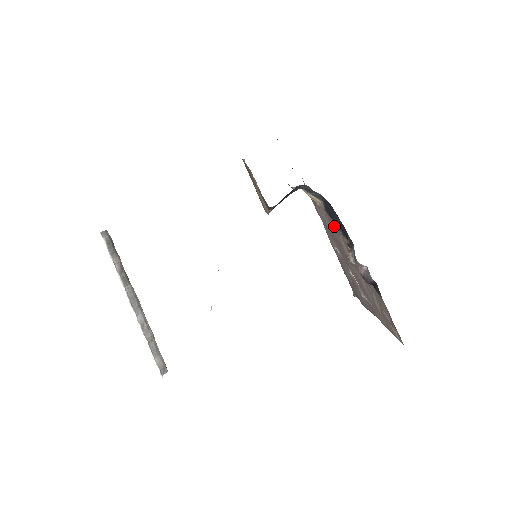
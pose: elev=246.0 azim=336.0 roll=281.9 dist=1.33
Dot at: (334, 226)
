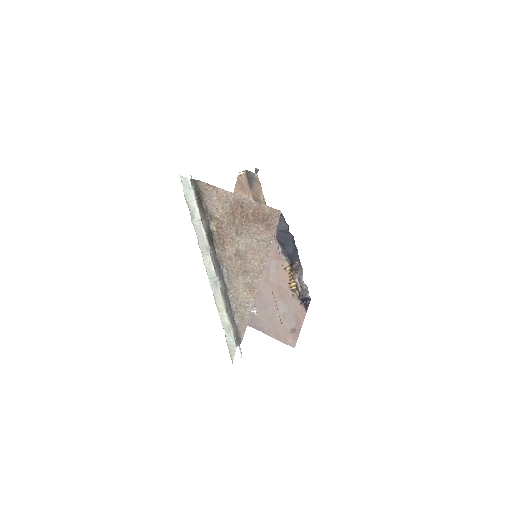
Dot at: (281, 251)
